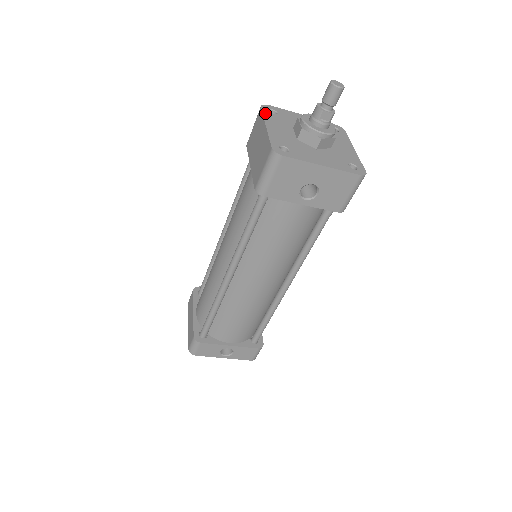
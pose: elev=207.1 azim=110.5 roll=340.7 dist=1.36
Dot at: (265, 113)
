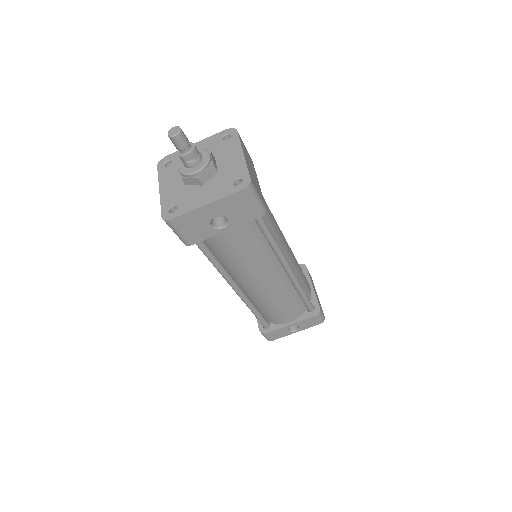
Dot at: (160, 172)
